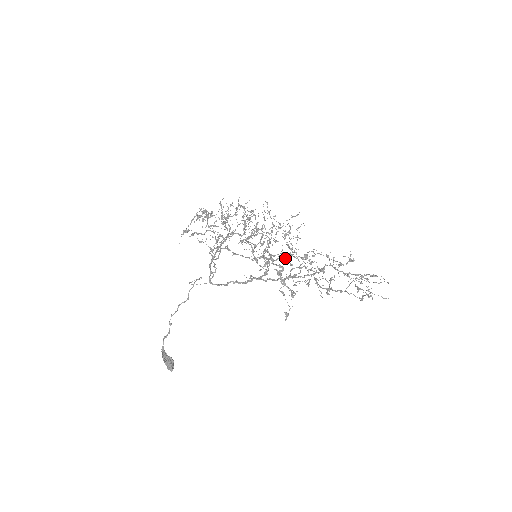
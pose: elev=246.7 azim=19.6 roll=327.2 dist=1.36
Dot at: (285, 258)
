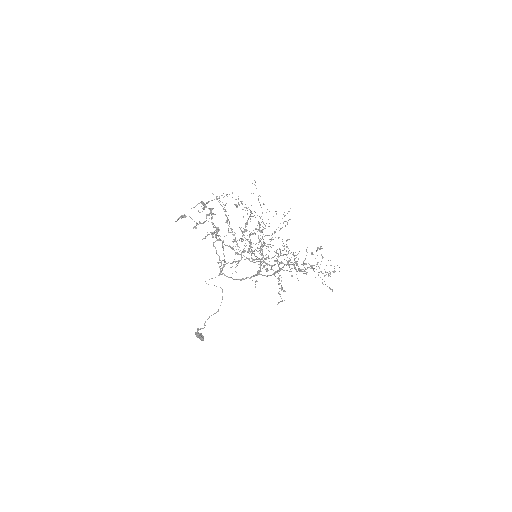
Dot at: (270, 239)
